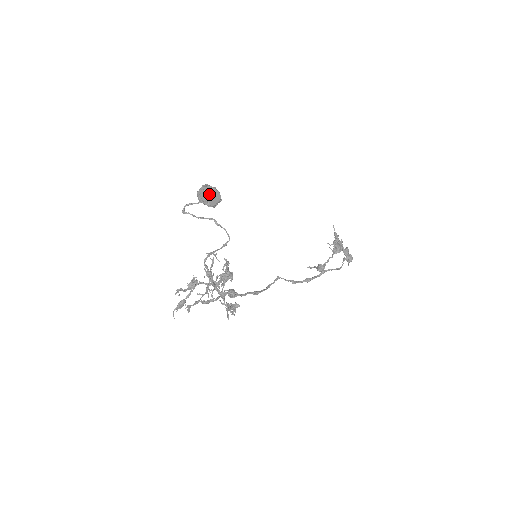
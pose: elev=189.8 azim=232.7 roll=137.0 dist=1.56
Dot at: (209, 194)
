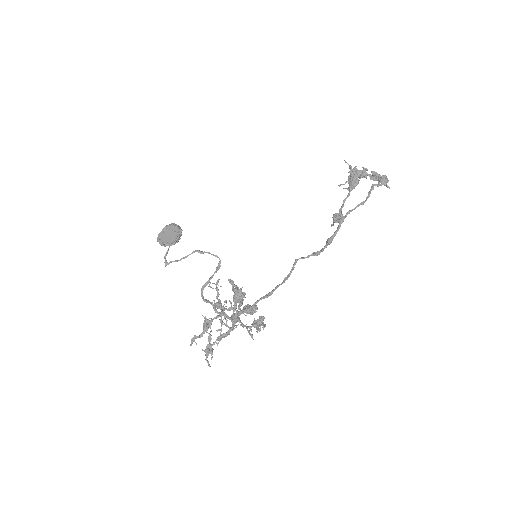
Dot at: (165, 234)
